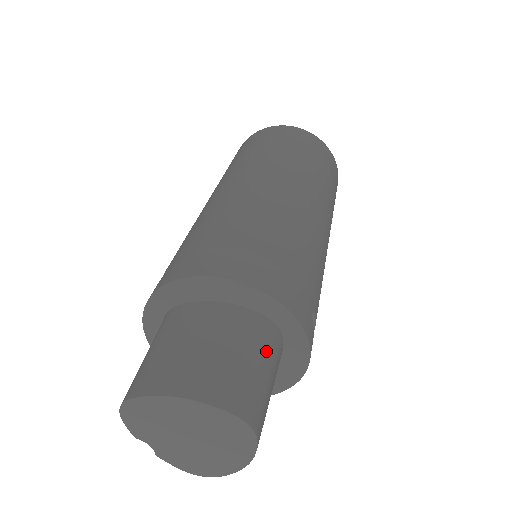
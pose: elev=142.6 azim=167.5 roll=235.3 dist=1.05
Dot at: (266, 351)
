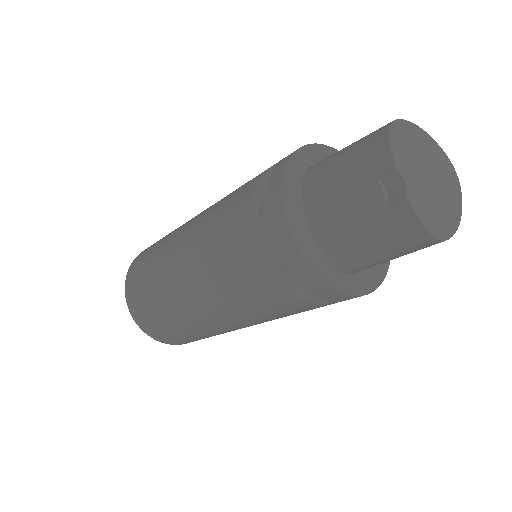
Dot at: occluded
